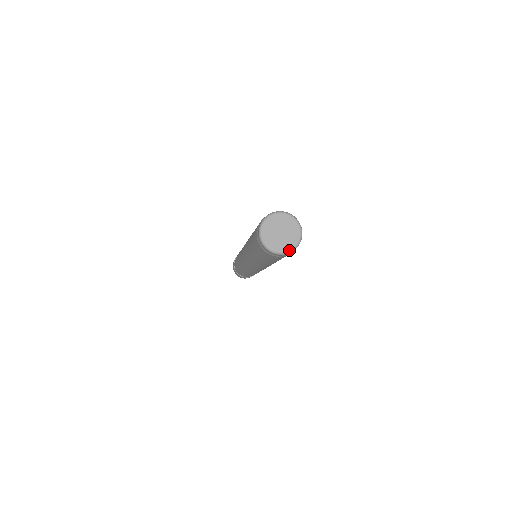
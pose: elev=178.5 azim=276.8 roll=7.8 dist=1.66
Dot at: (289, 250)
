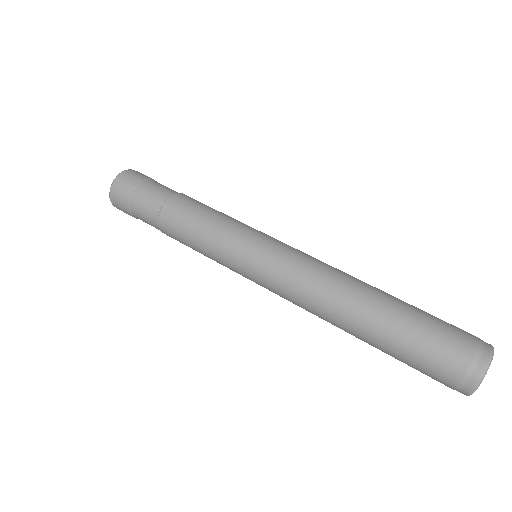
Dot at: occluded
